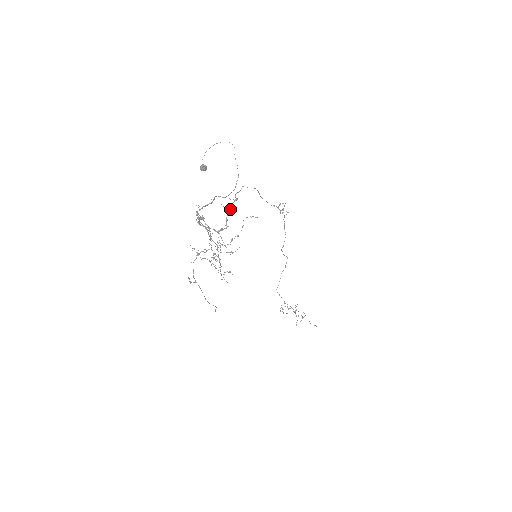
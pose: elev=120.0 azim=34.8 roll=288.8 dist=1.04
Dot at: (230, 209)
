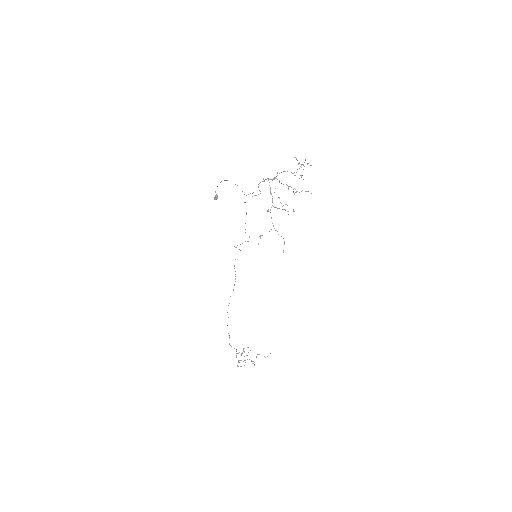
Dot at: (297, 160)
